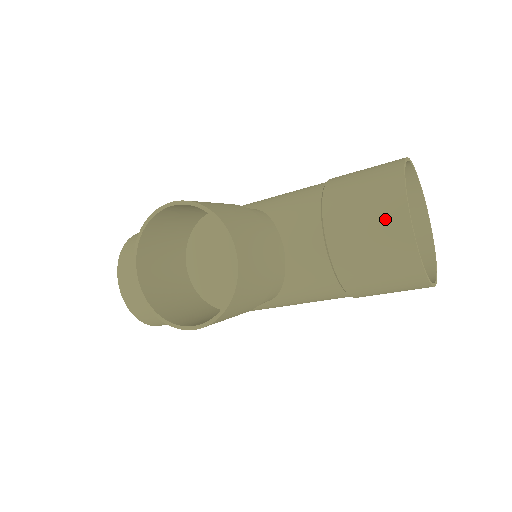
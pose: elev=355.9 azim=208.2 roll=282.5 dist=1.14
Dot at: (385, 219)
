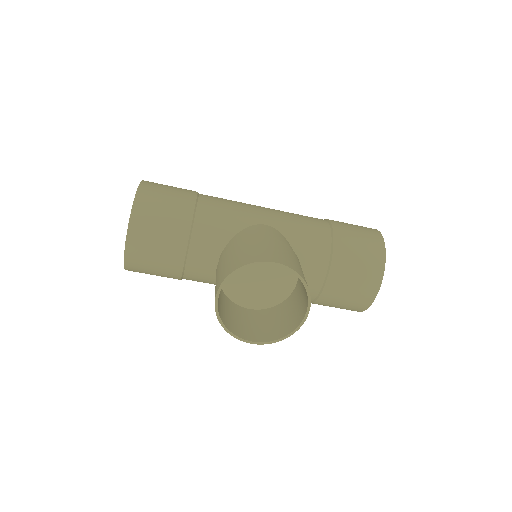
Dot at: (367, 284)
